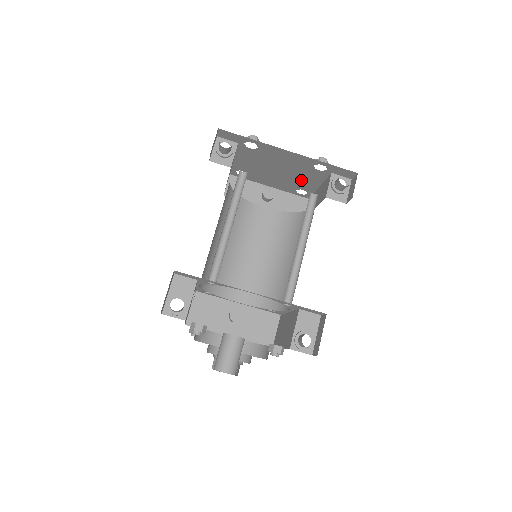
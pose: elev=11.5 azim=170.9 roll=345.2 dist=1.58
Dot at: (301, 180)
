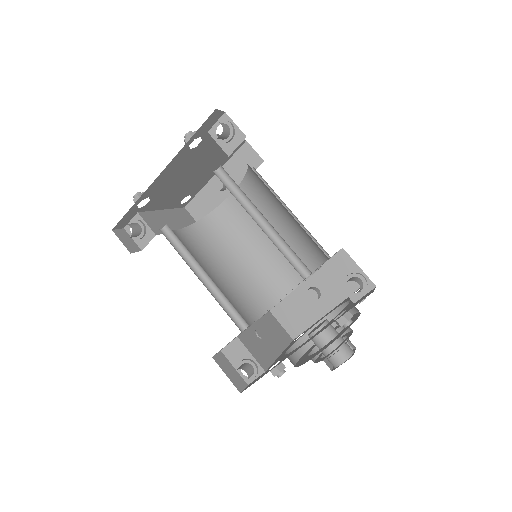
Dot at: (212, 154)
